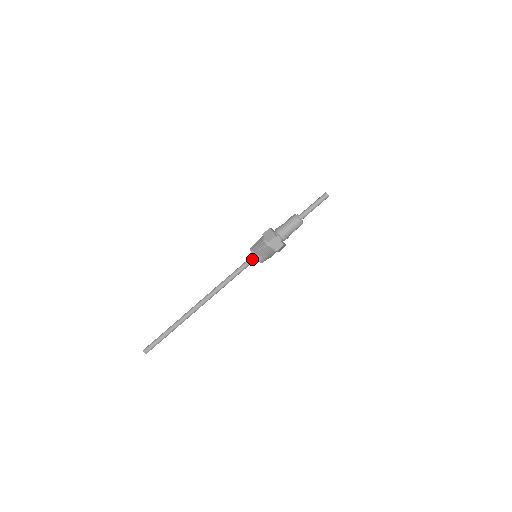
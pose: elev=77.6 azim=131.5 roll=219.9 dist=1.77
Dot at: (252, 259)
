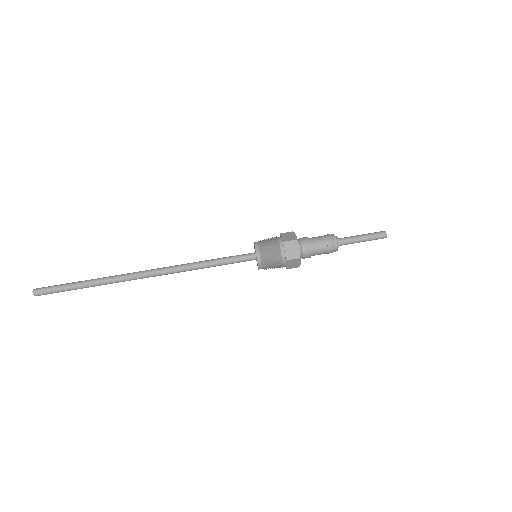
Dot at: (250, 259)
